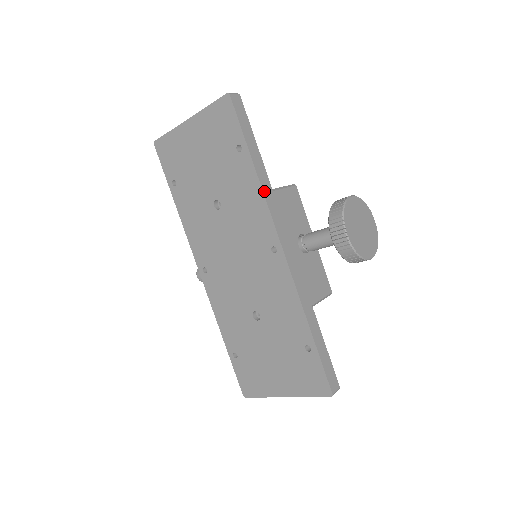
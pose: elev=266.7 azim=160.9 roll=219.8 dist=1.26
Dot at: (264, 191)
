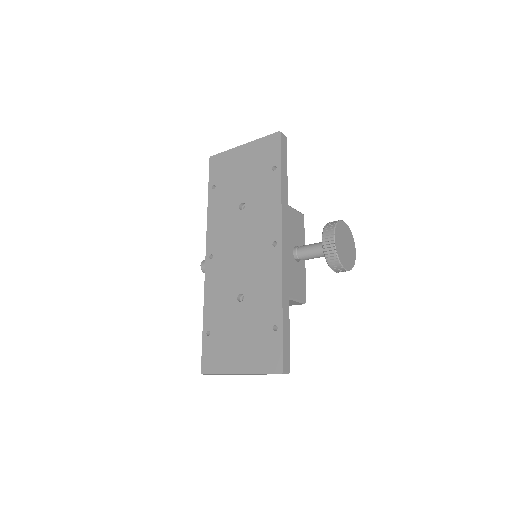
Dot at: (282, 200)
